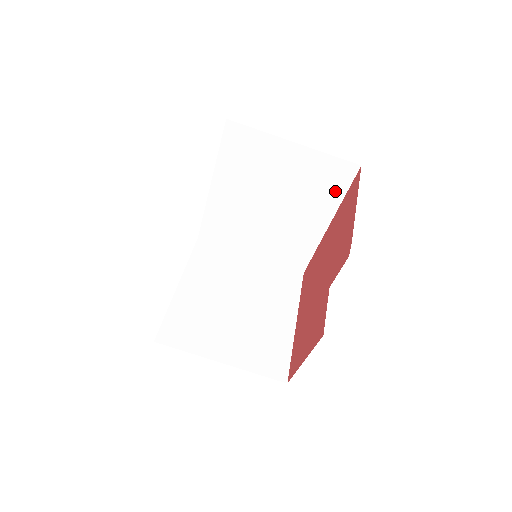
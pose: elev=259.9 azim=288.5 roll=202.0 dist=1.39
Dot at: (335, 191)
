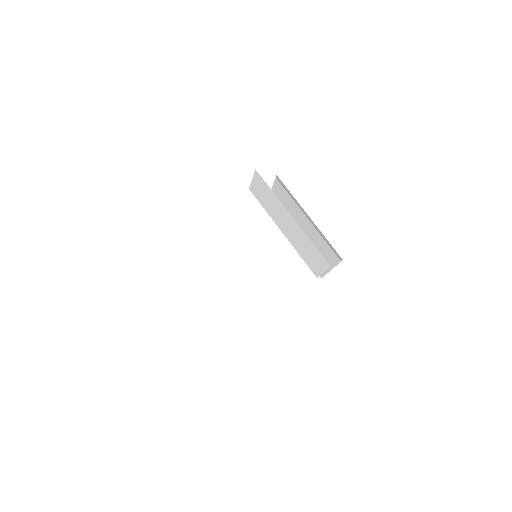
Dot at: (298, 286)
